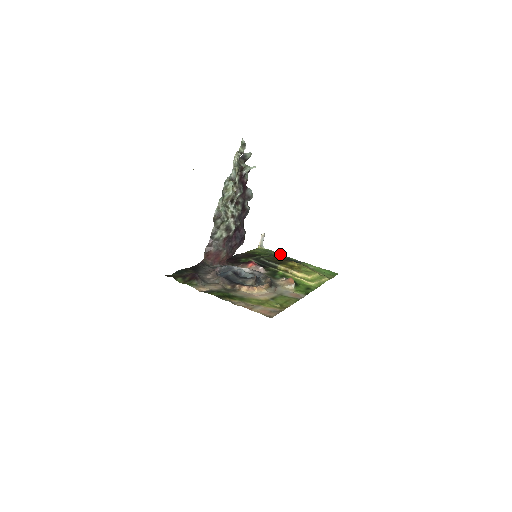
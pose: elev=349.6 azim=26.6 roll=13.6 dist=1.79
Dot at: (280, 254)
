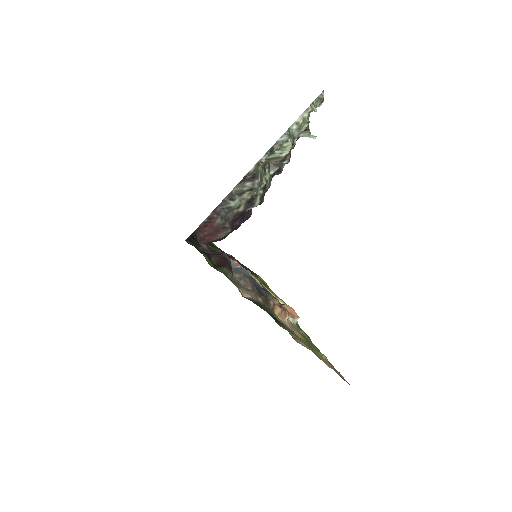
Dot at: occluded
